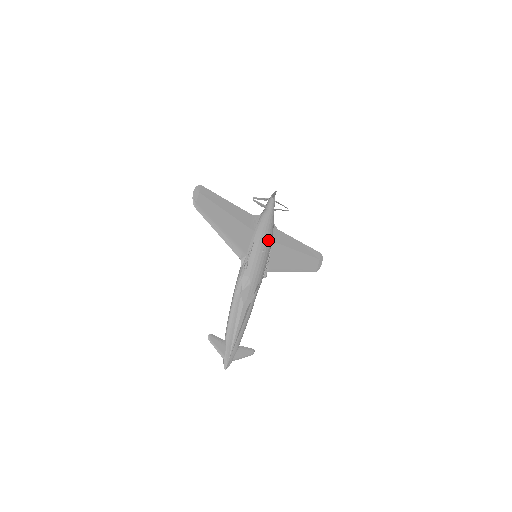
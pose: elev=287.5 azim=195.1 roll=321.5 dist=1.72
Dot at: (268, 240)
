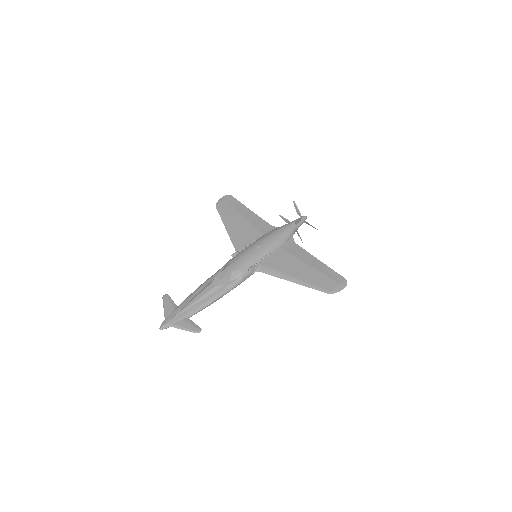
Dot at: (271, 242)
